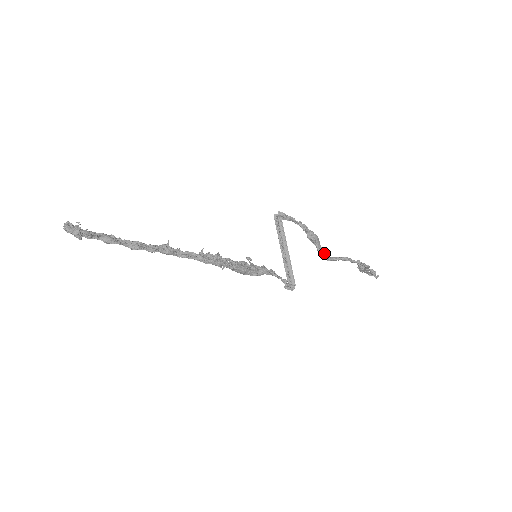
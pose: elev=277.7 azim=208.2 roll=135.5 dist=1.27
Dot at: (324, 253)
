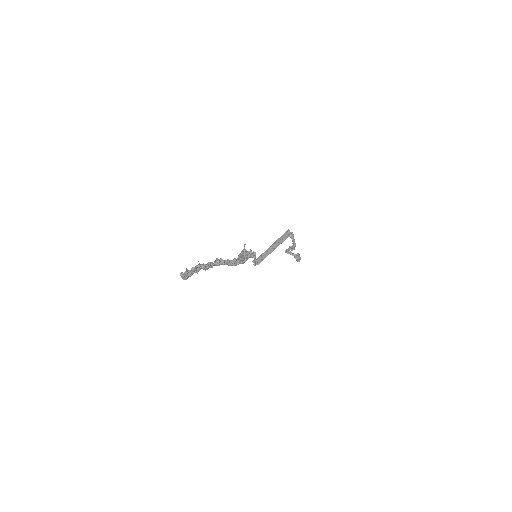
Dot at: (289, 252)
